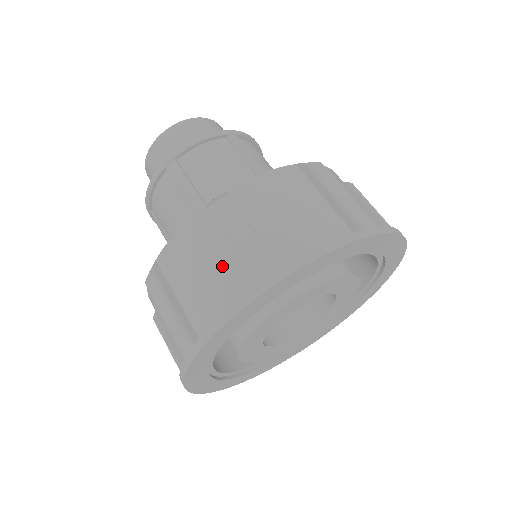
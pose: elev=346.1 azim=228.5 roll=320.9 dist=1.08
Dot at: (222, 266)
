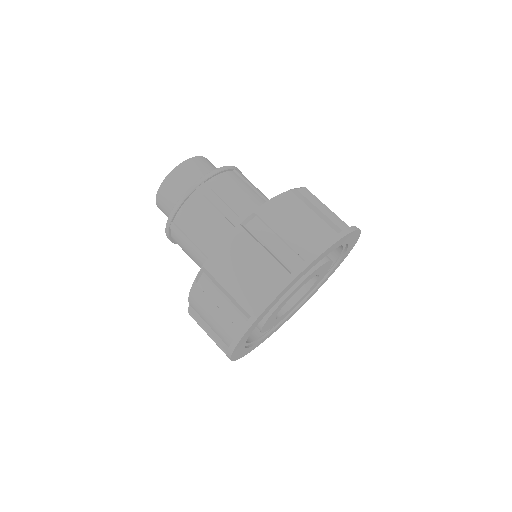
Dot at: (220, 315)
